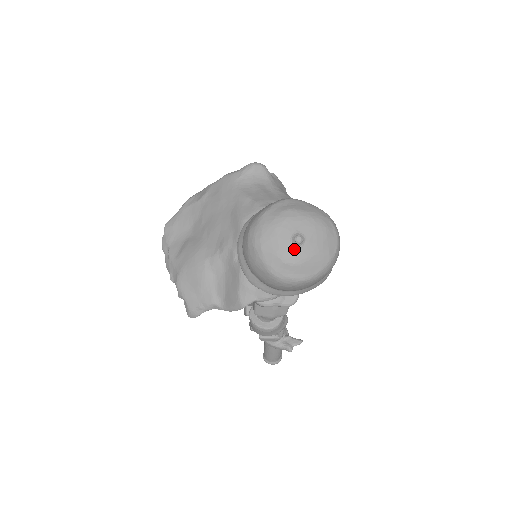
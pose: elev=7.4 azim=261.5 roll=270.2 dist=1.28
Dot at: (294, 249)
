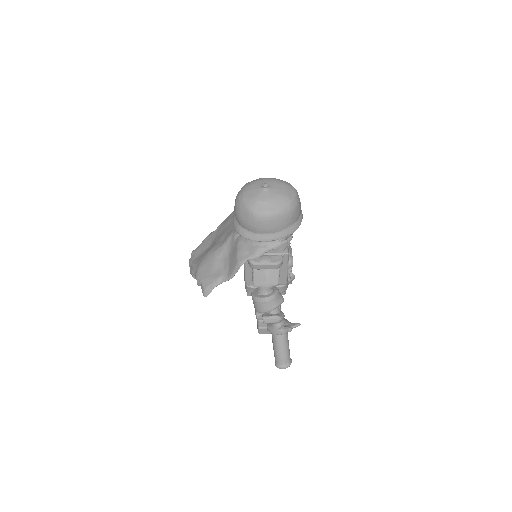
Dot at: (263, 192)
